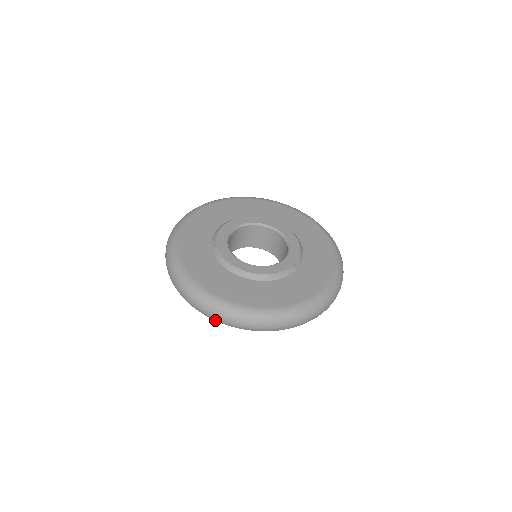
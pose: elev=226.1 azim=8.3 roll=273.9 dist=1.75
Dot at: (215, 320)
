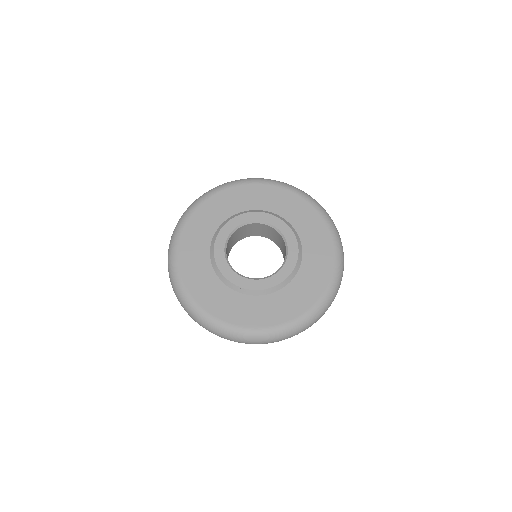
Dot at: occluded
